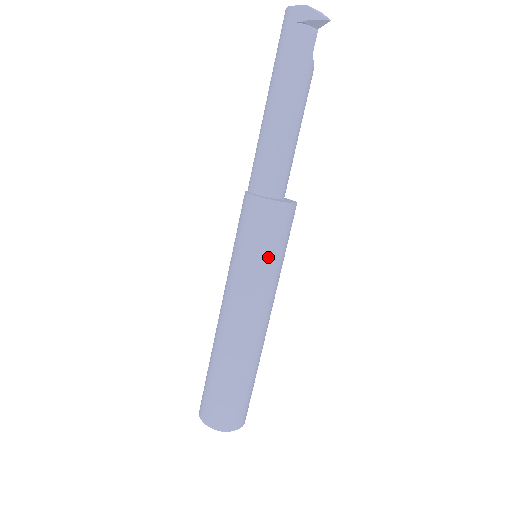
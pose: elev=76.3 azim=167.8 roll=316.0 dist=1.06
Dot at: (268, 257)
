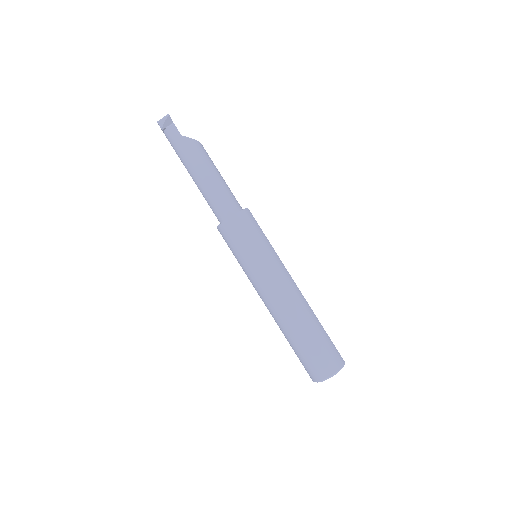
Dot at: (246, 255)
